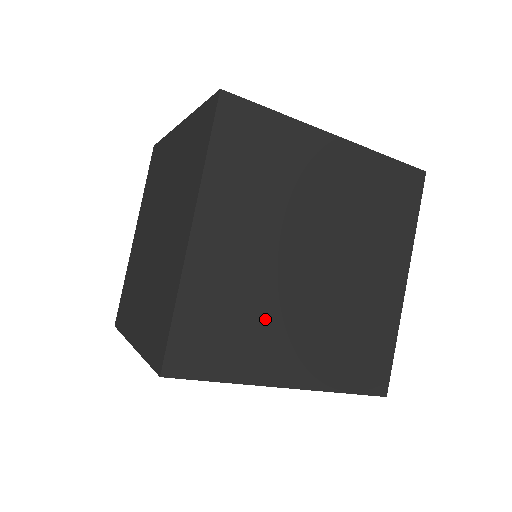
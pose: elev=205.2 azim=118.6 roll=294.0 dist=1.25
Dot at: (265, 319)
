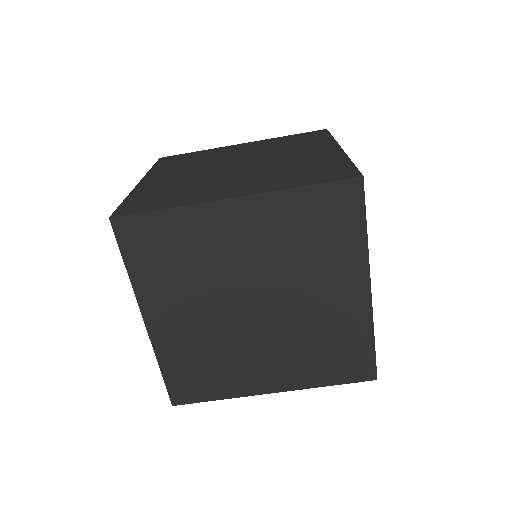
Dot at: (202, 186)
